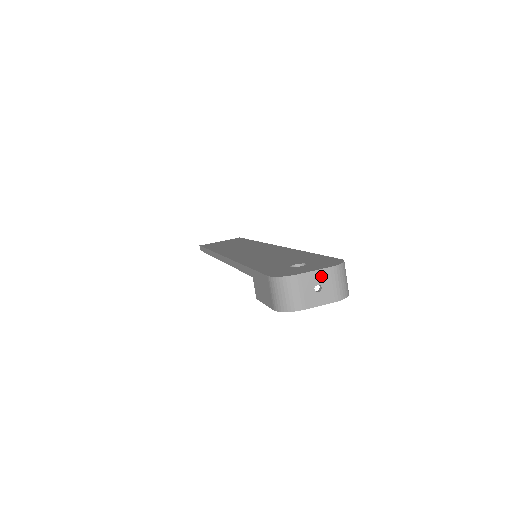
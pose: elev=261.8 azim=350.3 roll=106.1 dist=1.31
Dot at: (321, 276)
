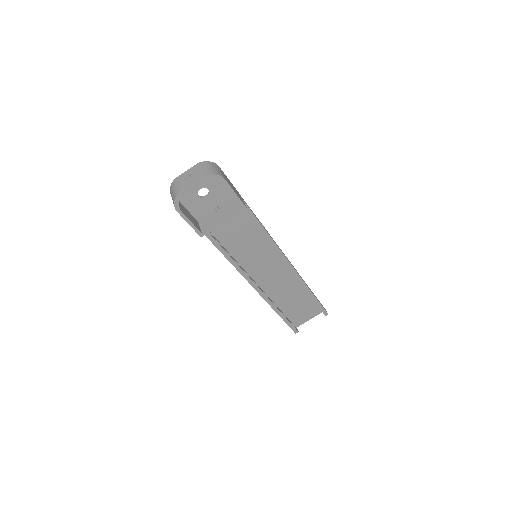
Dot at: (190, 171)
